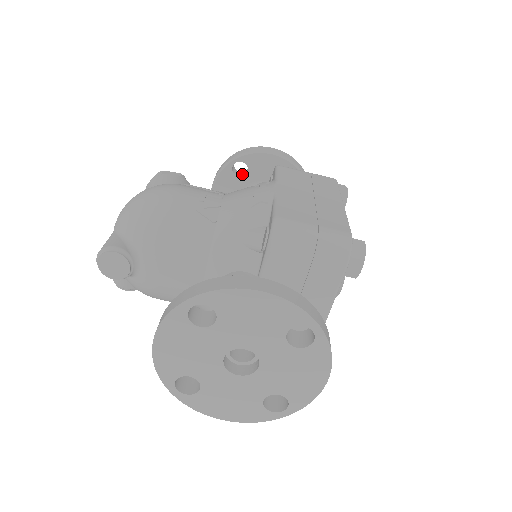
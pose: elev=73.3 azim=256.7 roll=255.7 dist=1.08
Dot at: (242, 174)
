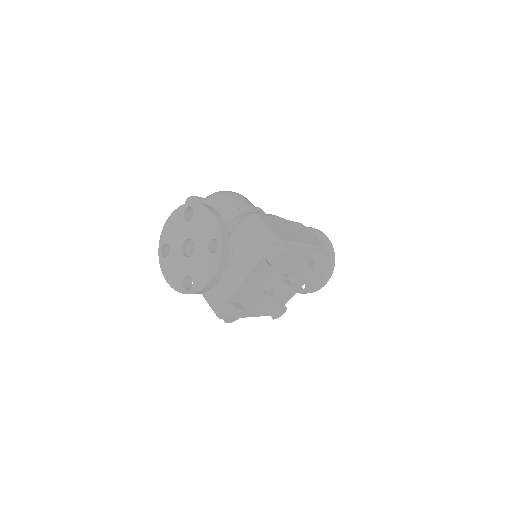
Dot at: occluded
